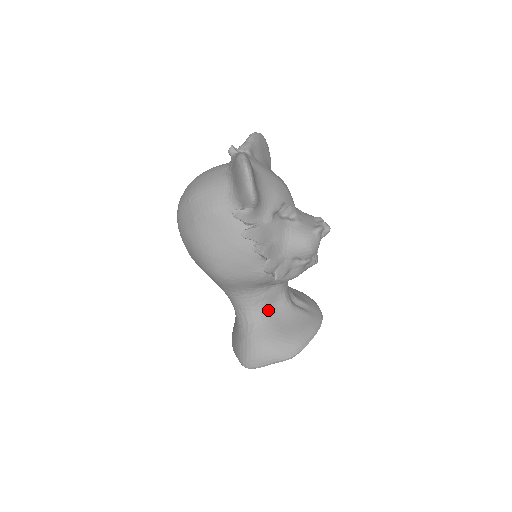
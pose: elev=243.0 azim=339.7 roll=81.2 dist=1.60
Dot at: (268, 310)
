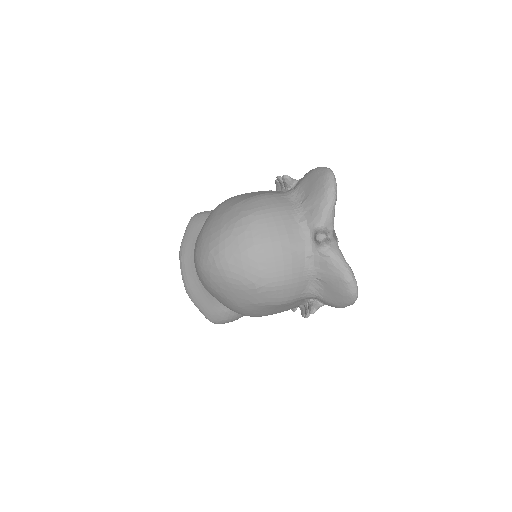
Dot at: occluded
